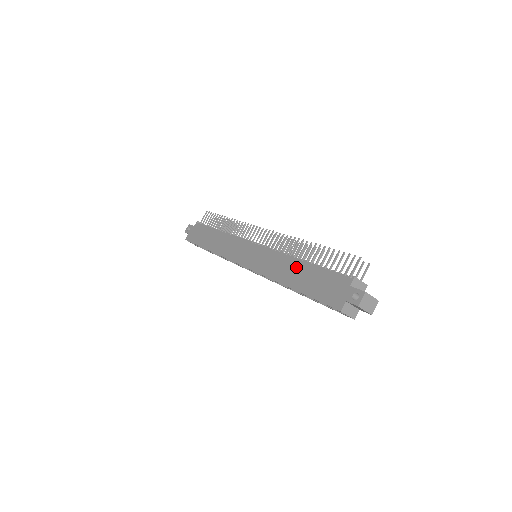
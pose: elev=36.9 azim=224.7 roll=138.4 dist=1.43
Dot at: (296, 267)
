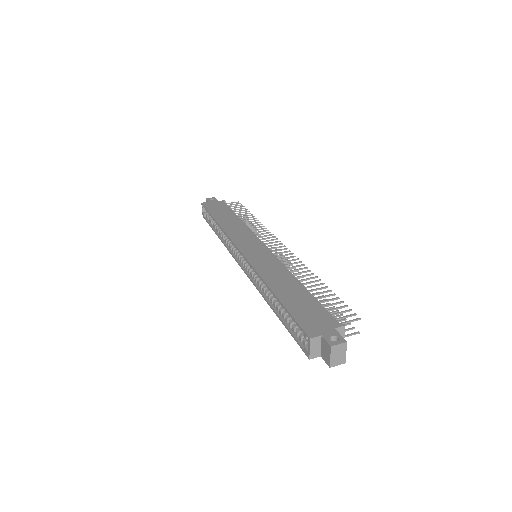
Dot at: (292, 284)
